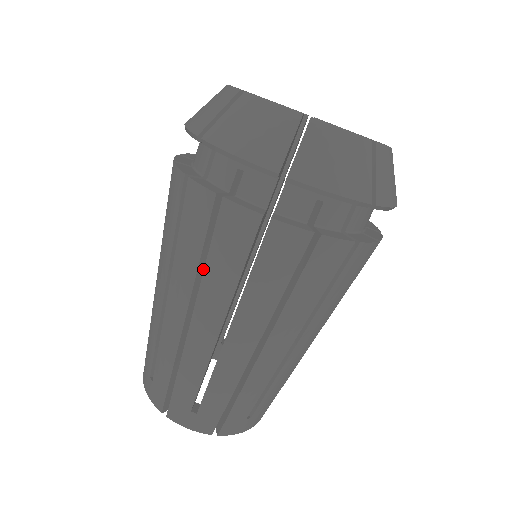
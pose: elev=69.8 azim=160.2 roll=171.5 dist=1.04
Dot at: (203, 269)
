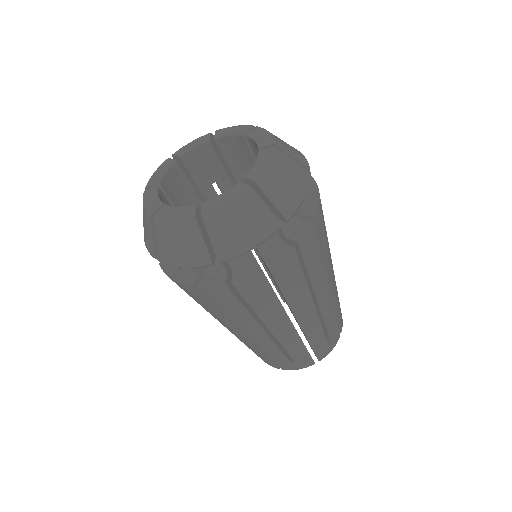
Dot at: occluded
